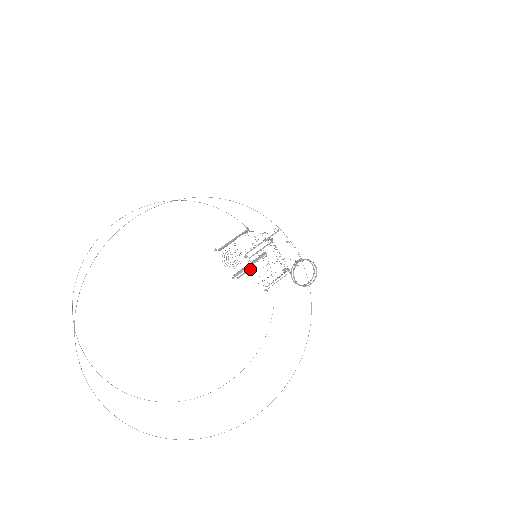
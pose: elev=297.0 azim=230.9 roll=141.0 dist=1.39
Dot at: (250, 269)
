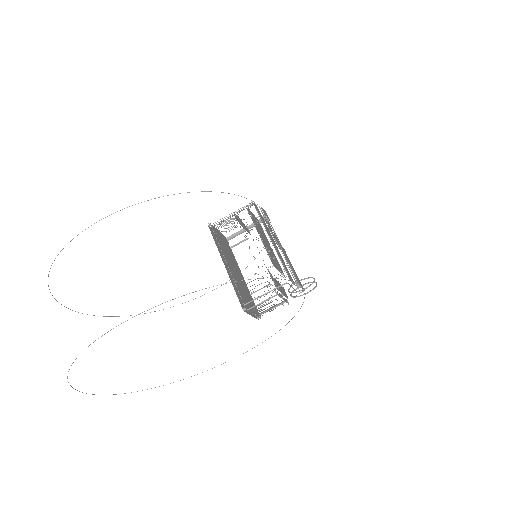
Dot at: (246, 239)
